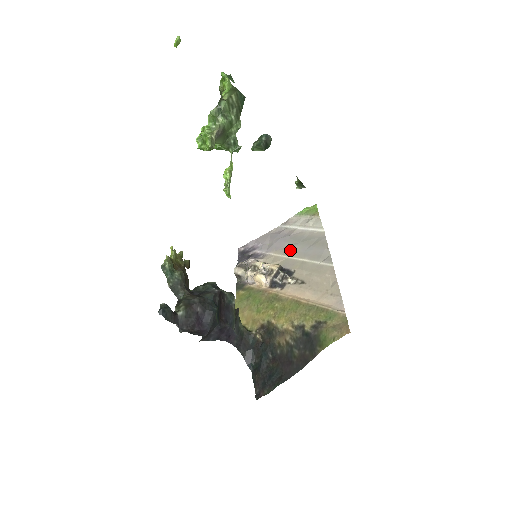
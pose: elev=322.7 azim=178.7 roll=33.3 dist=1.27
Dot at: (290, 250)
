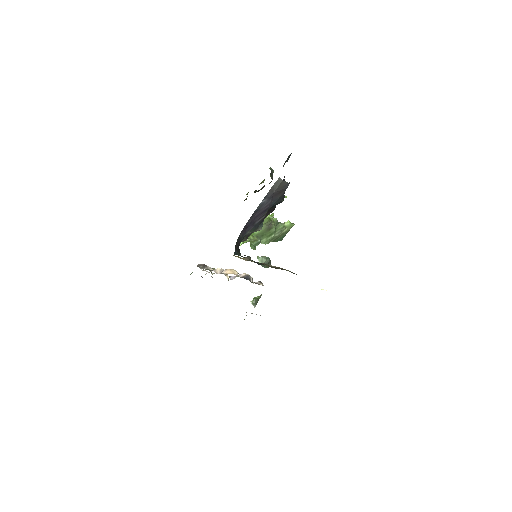
Dot at: occluded
